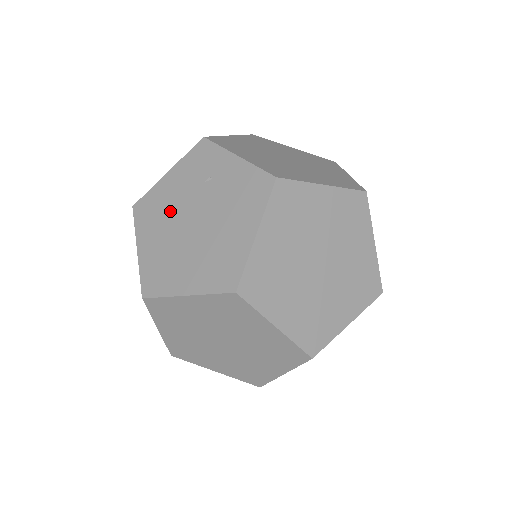
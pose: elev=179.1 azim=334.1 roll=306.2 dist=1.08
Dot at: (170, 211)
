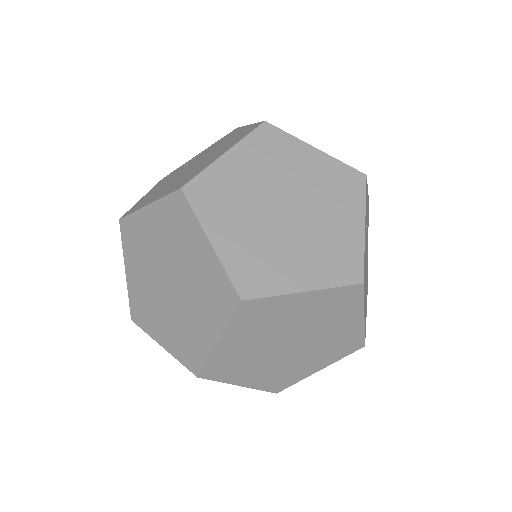
Dot at: (164, 186)
